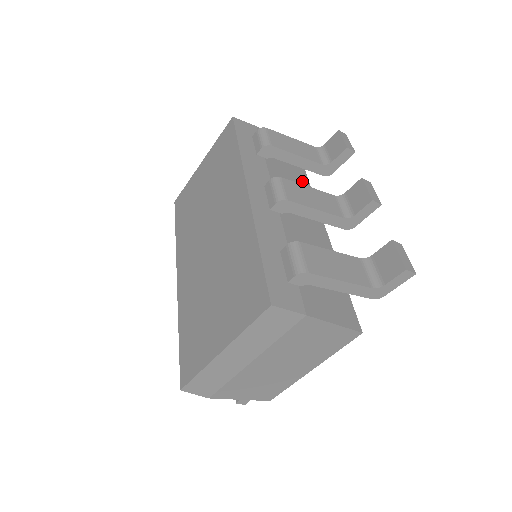
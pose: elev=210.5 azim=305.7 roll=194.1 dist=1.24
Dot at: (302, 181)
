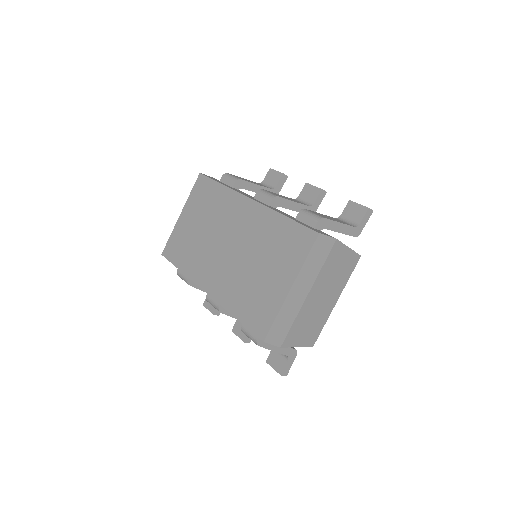
Dot at: occluded
